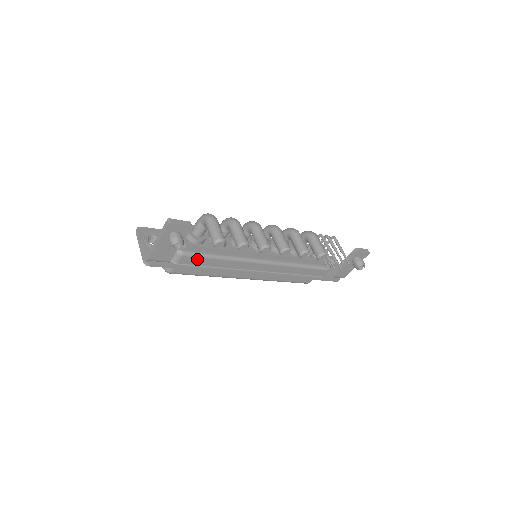
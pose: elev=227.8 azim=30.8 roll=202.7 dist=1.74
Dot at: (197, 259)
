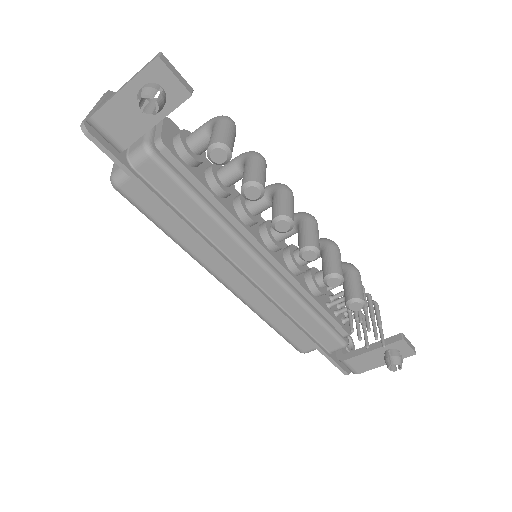
Dot at: (169, 182)
